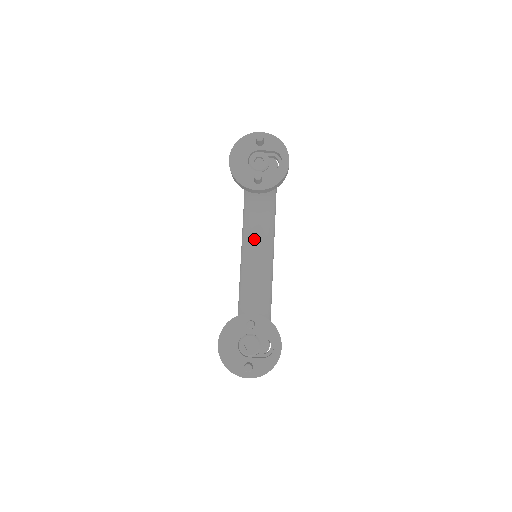
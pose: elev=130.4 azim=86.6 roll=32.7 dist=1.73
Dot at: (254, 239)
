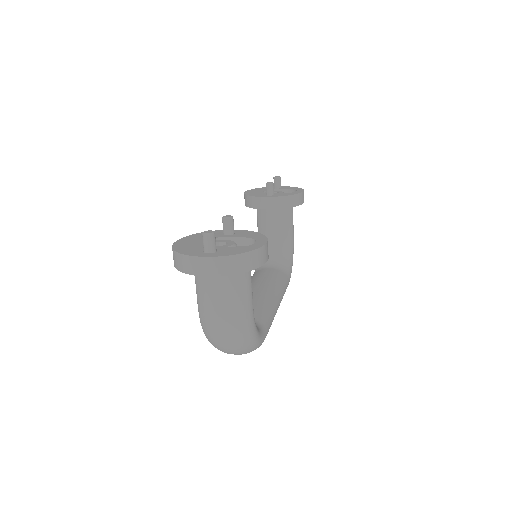
Dot at: (259, 279)
